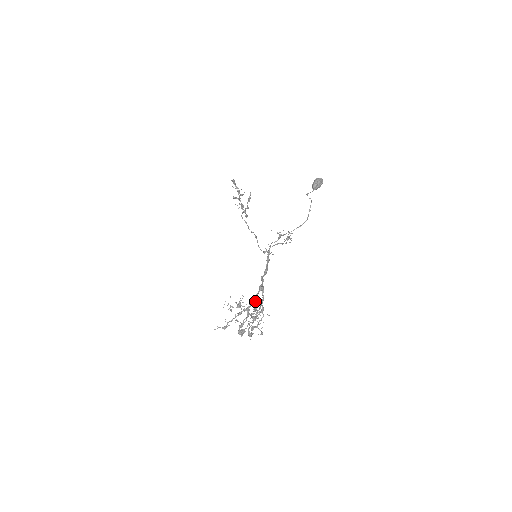
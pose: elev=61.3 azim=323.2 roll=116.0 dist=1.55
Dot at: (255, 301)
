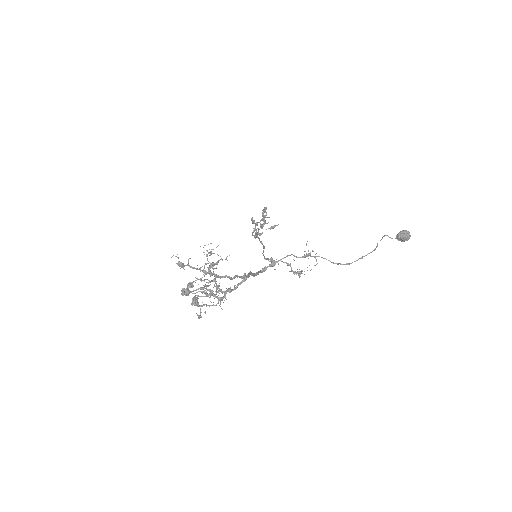
Dot at: (231, 278)
